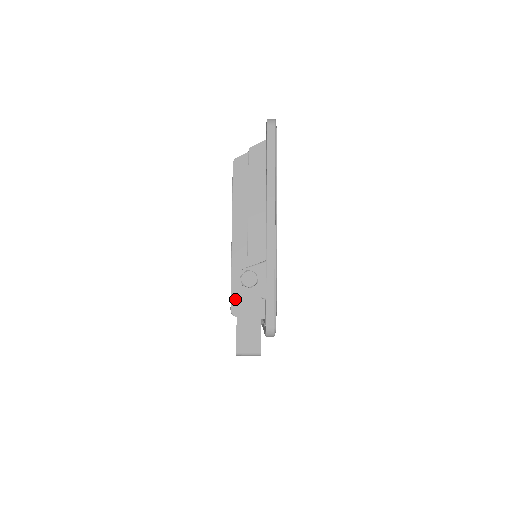
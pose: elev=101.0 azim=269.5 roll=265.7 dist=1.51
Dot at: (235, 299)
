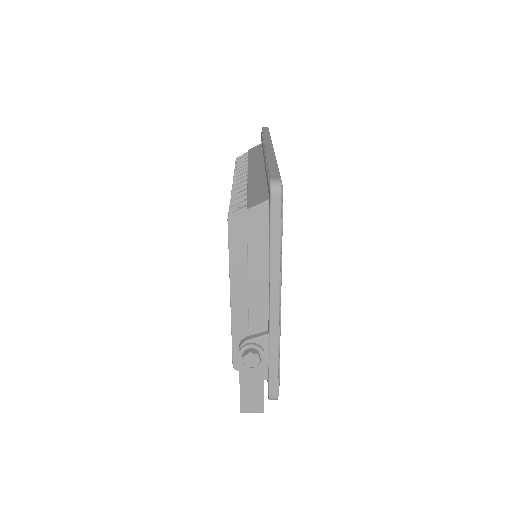
Dot at: (237, 356)
